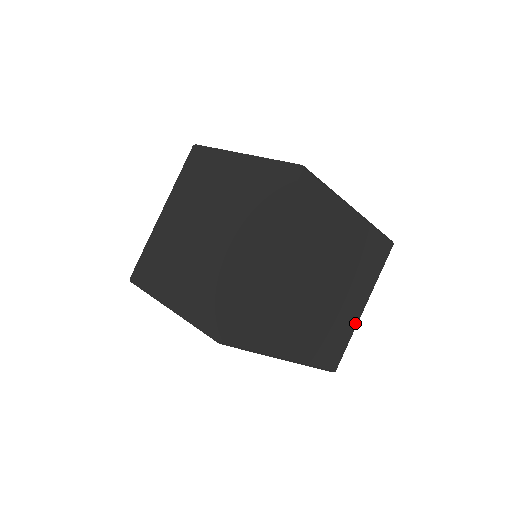
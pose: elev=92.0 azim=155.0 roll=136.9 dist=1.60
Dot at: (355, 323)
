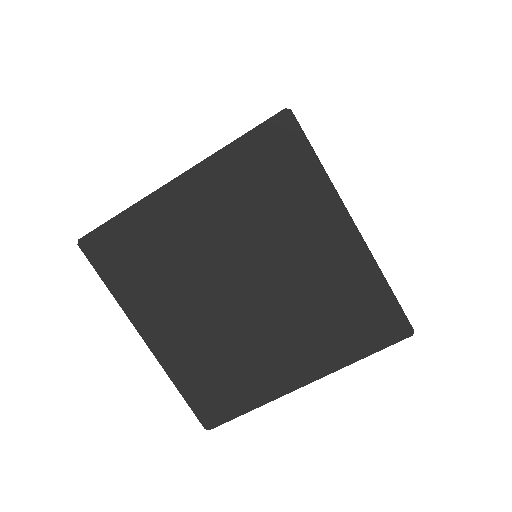
Dot at: occluded
